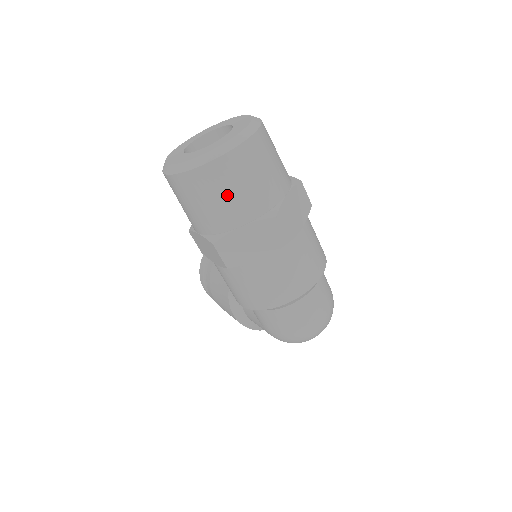
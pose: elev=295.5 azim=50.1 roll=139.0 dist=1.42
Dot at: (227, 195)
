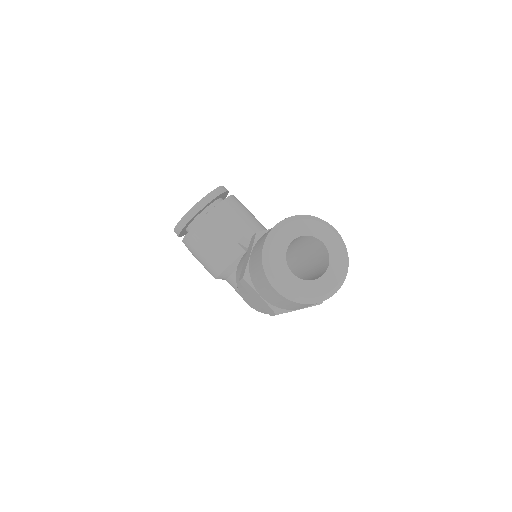
Dot at: occluded
